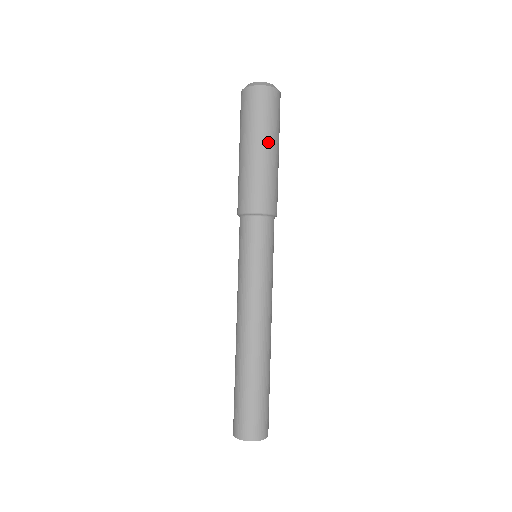
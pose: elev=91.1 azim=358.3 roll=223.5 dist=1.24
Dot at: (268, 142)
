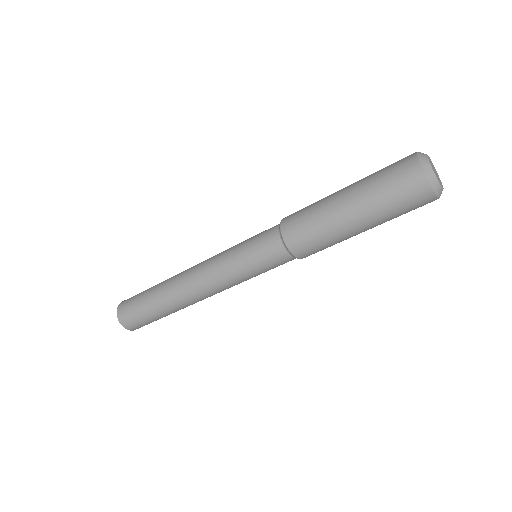
Dot at: occluded
